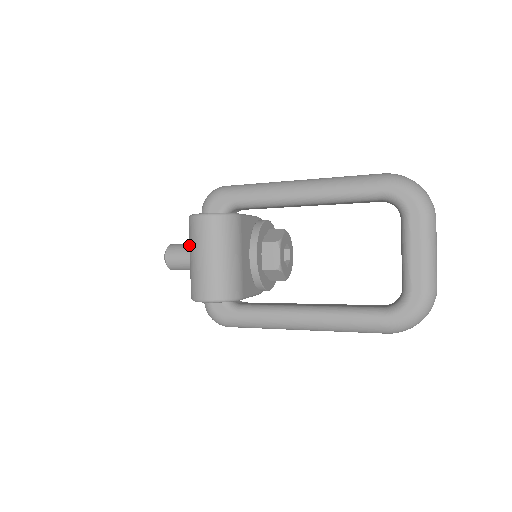
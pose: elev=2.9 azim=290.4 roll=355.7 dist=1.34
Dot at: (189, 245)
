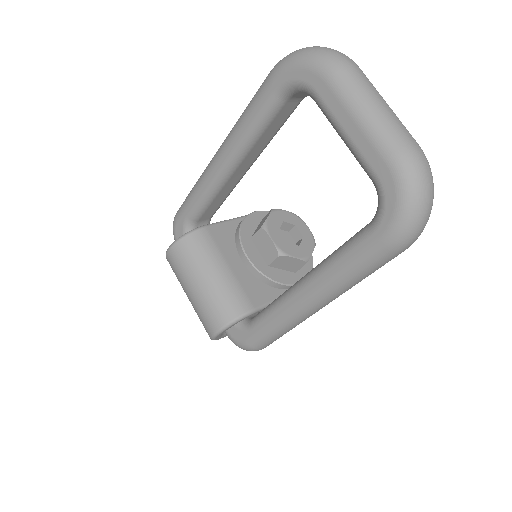
Dot at: occluded
